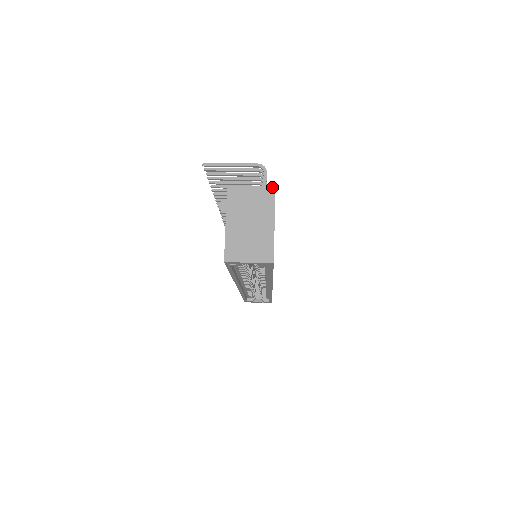
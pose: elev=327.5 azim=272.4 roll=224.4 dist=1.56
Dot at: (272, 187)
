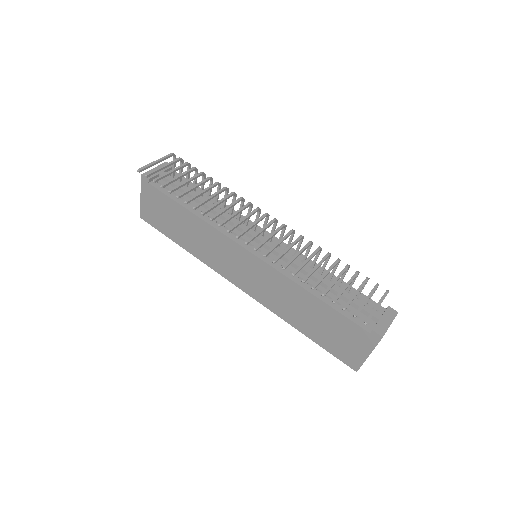
Dot at: occluded
